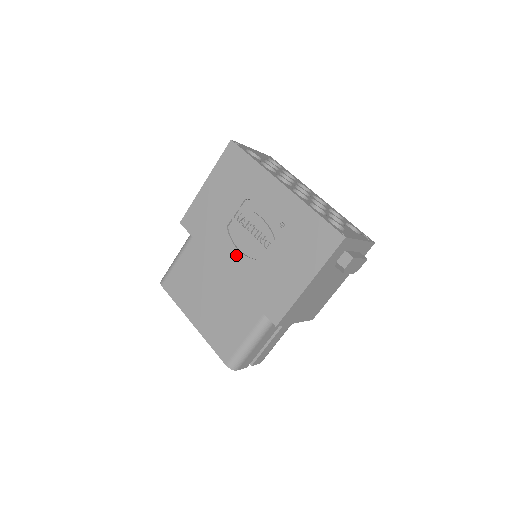
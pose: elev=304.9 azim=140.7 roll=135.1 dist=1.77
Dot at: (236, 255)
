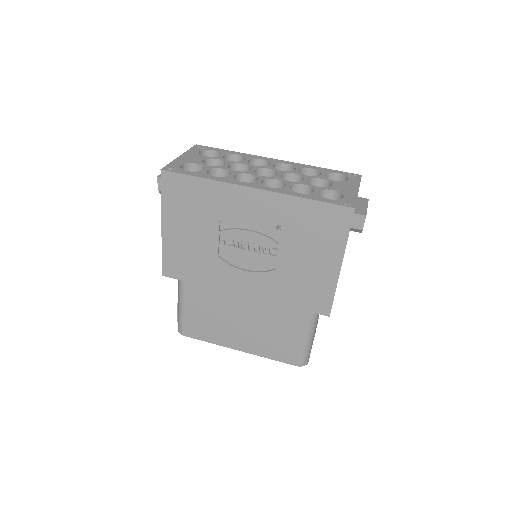
Dot at: (246, 277)
